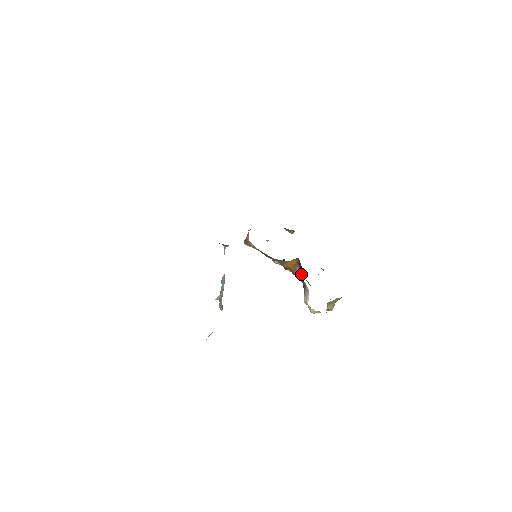
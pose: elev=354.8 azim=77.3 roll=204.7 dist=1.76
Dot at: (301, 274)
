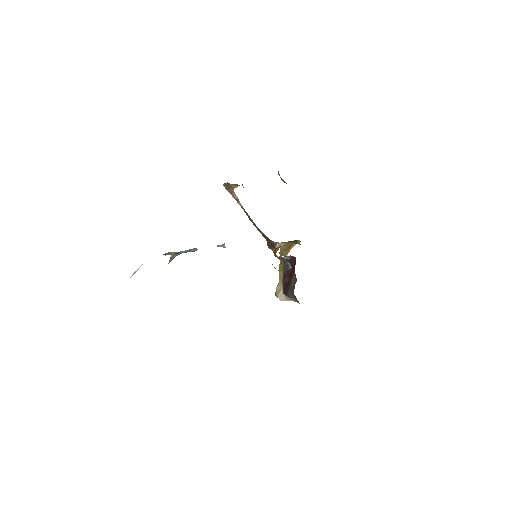
Dot at: (285, 263)
